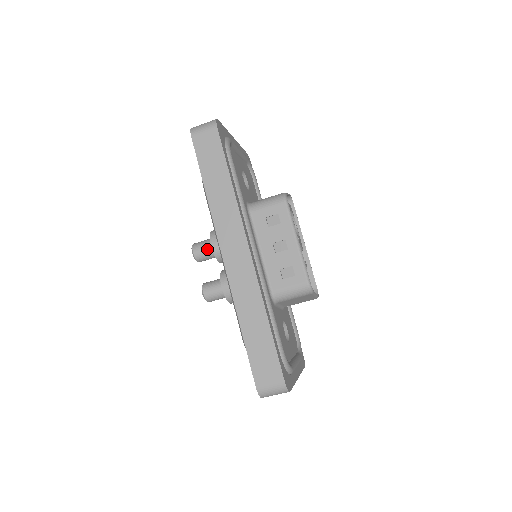
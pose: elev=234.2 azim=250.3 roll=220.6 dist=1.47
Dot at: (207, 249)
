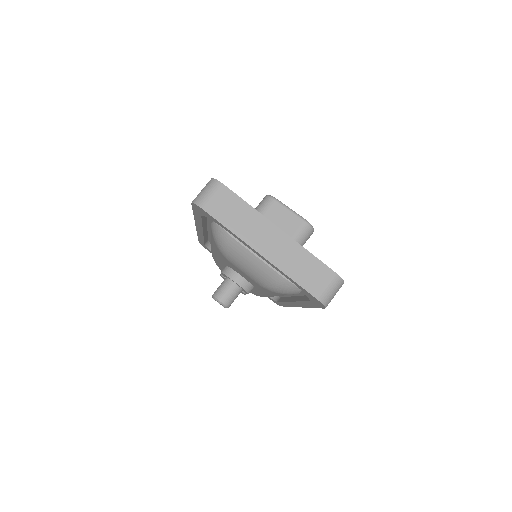
Dot at: occluded
